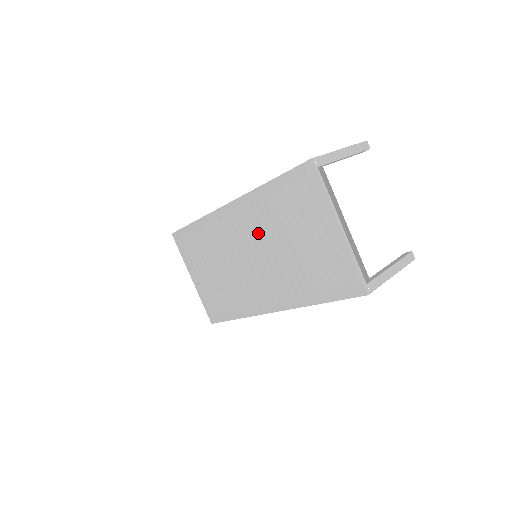
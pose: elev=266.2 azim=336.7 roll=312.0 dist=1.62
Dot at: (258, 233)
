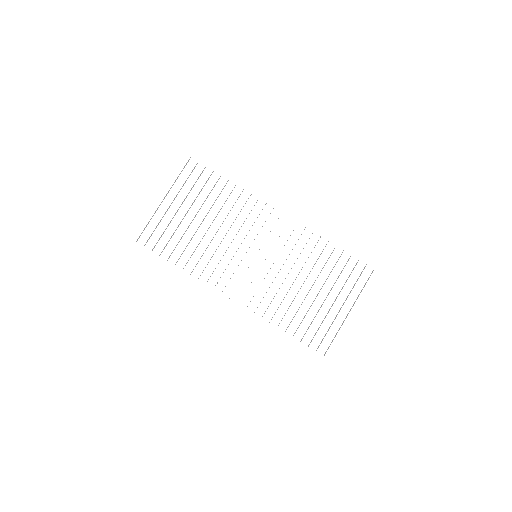
Dot at: (289, 251)
